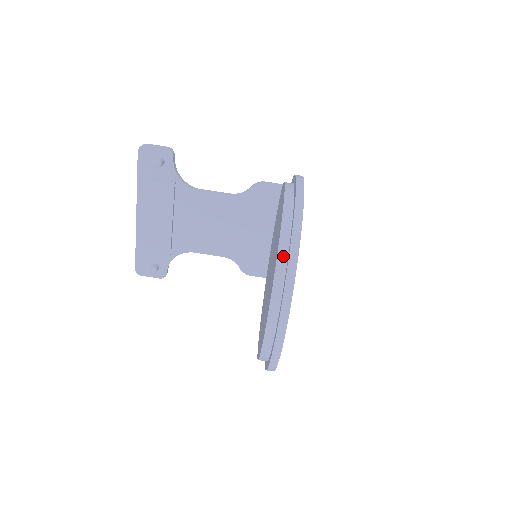
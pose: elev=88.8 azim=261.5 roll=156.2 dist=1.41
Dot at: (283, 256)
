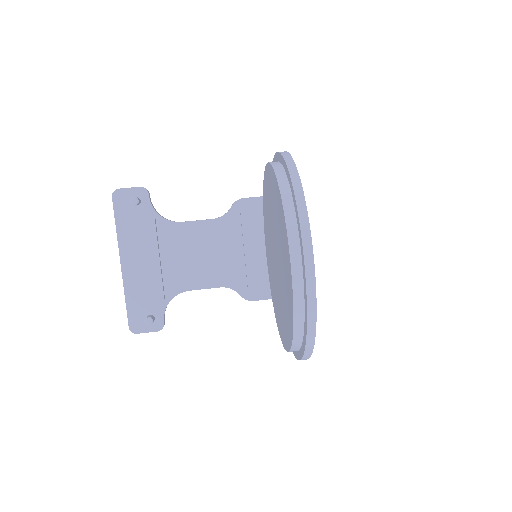
Dot at: (288, 202)
